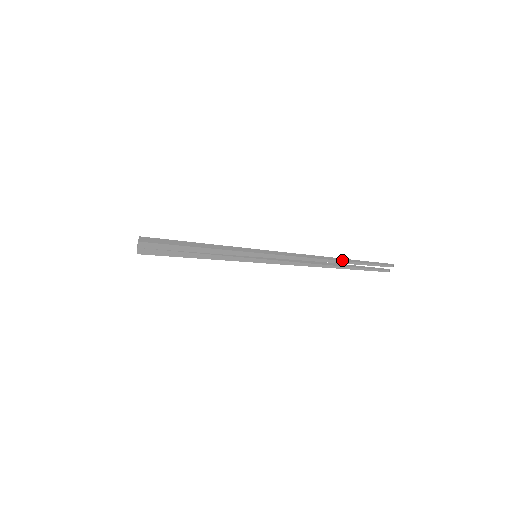
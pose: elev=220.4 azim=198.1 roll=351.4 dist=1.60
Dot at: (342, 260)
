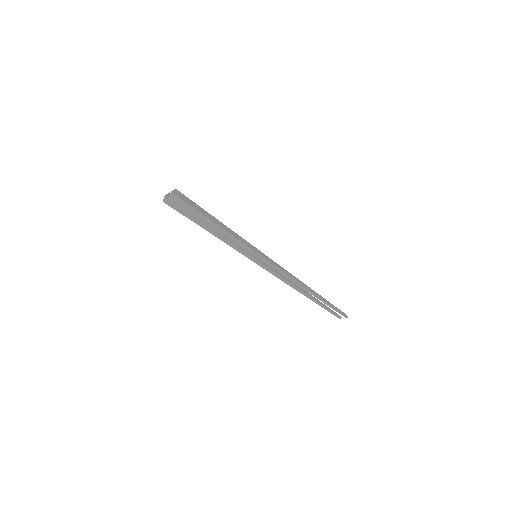
Dot at: (315, 293)
